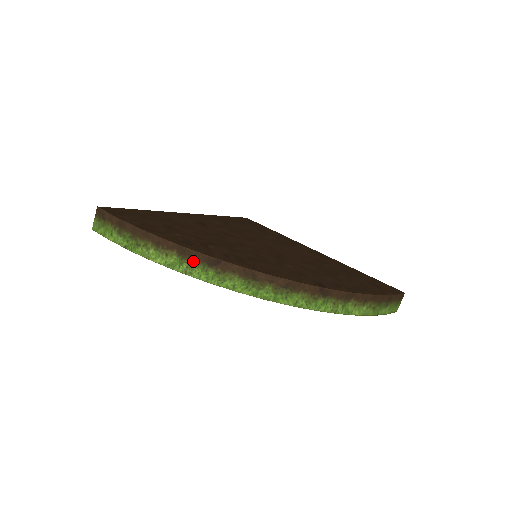
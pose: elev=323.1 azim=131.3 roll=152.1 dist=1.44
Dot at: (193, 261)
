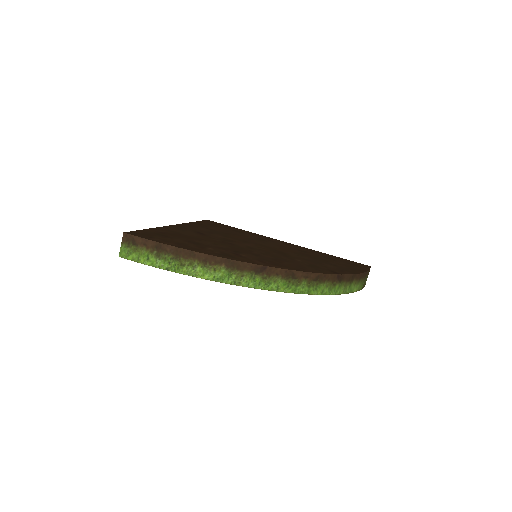
Dot at: (241, 271)
